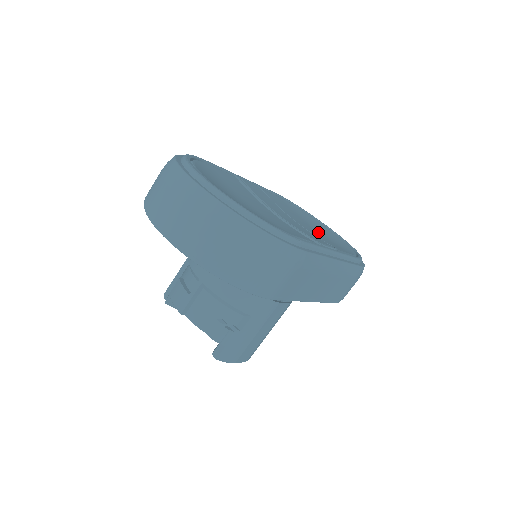
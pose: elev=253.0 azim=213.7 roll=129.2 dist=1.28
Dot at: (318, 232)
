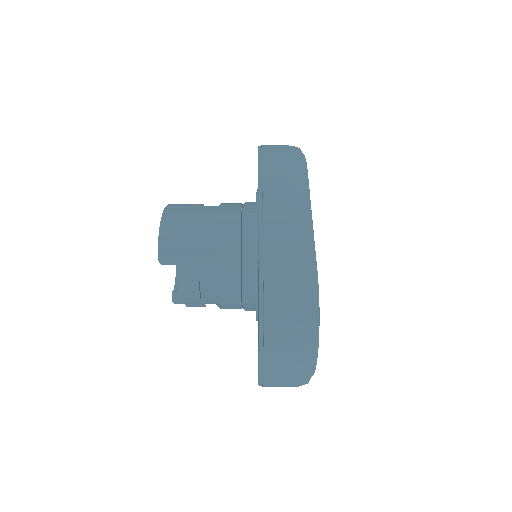
Dot at: occluded
